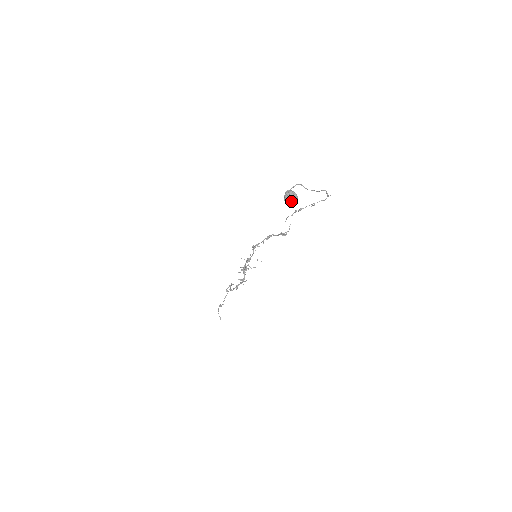
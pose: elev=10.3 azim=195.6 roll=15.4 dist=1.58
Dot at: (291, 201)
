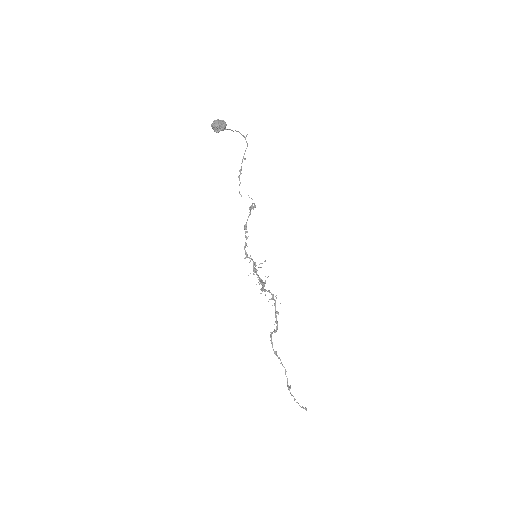
Dot at: (223, 125)
